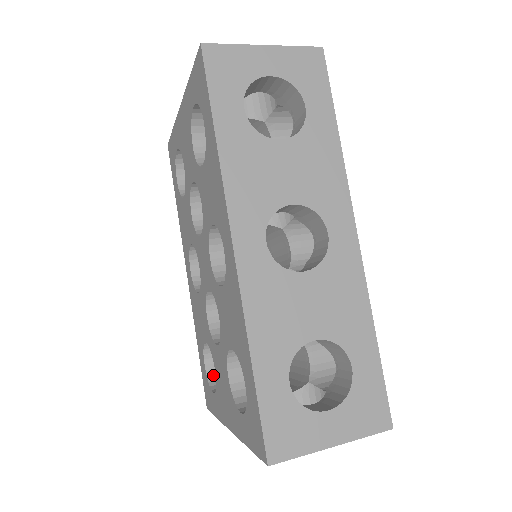
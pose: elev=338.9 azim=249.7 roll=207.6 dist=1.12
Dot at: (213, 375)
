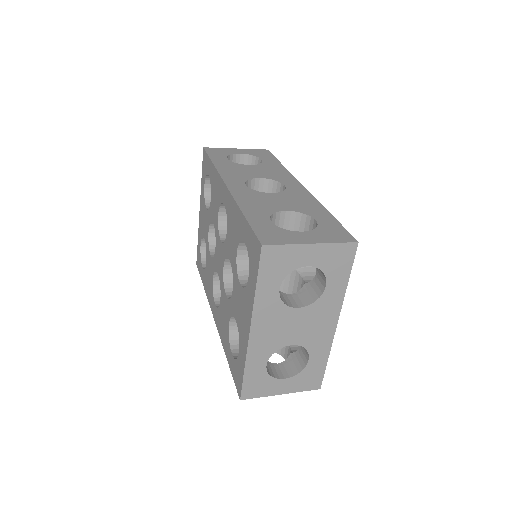
Dot at: occluded
